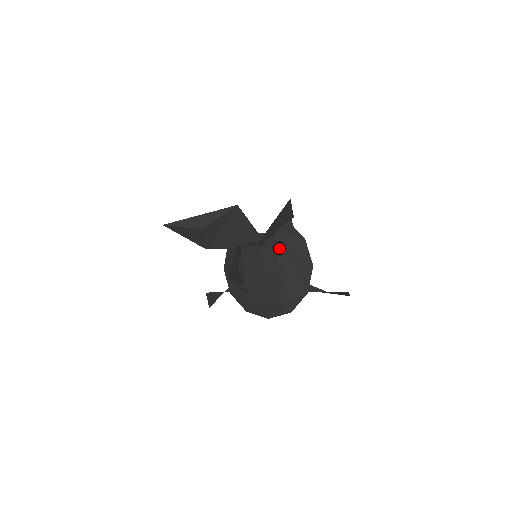
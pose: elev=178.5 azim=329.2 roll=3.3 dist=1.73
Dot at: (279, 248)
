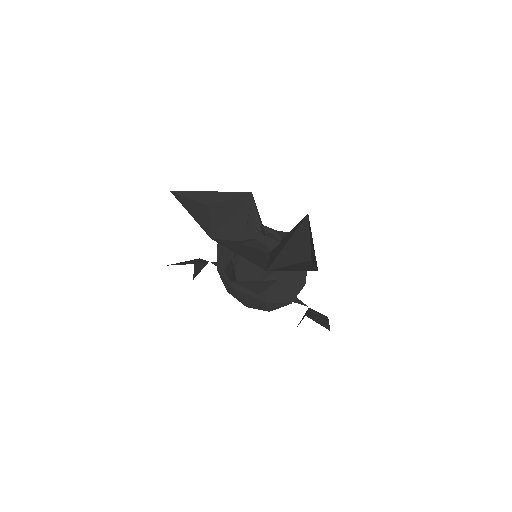
Dot at: occluded
